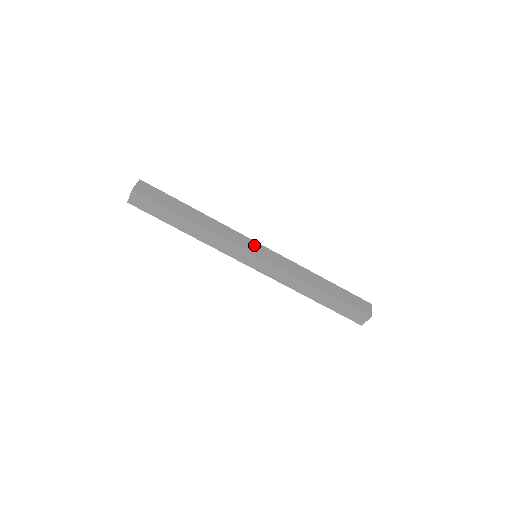
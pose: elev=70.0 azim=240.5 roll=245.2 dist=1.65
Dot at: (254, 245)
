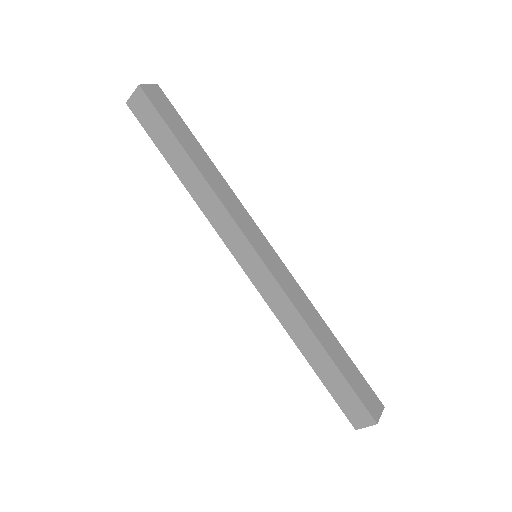
Dot at: (260, 239)
